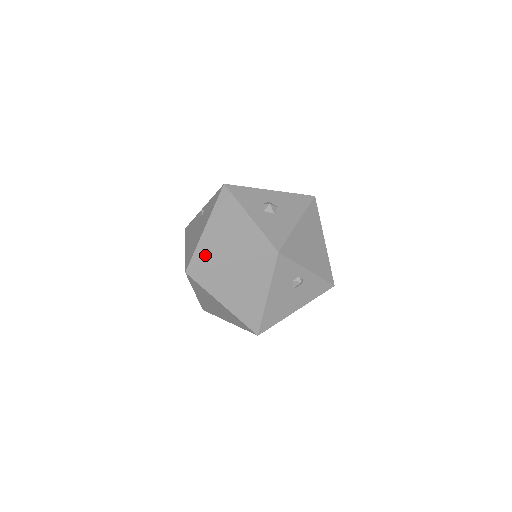
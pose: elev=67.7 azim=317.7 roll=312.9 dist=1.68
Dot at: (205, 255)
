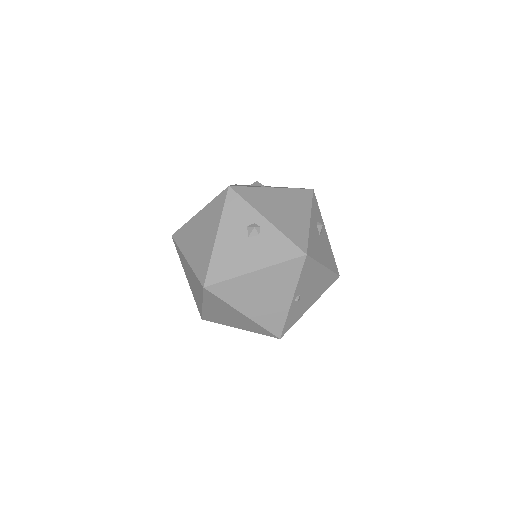
Dot at: occluded
